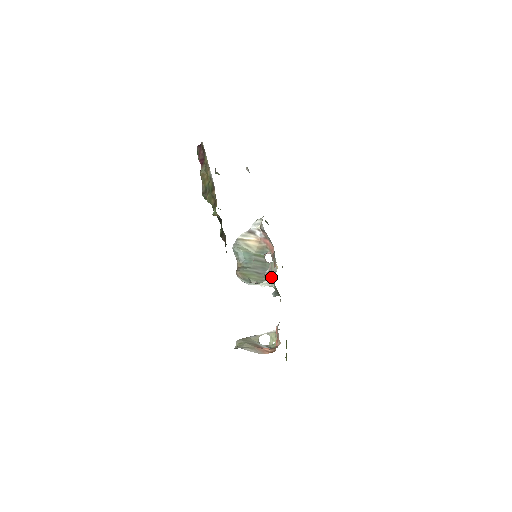
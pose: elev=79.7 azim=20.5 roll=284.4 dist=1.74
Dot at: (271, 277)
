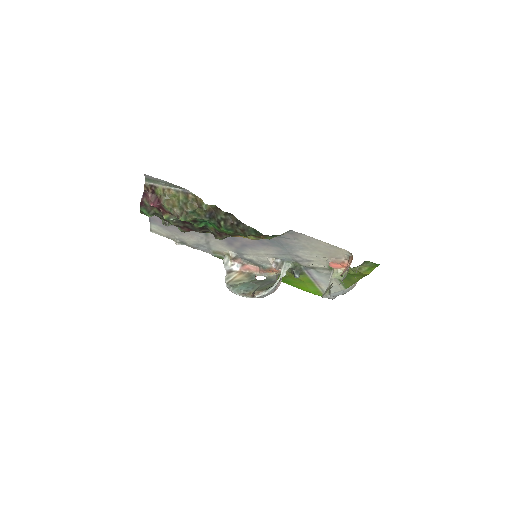
Dot at: (281, 263)
